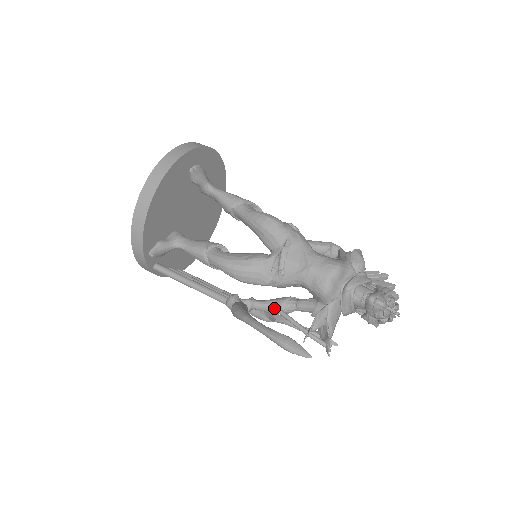
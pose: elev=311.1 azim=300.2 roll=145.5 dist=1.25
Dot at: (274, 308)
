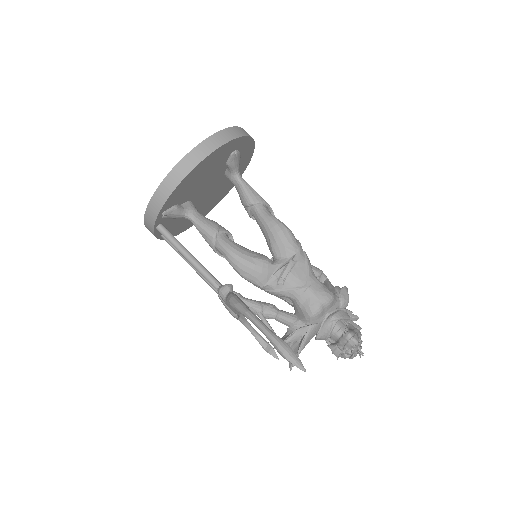
Dot at: (256, 309)
